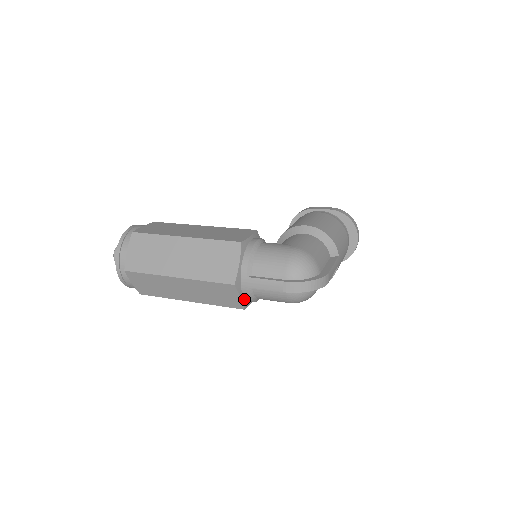
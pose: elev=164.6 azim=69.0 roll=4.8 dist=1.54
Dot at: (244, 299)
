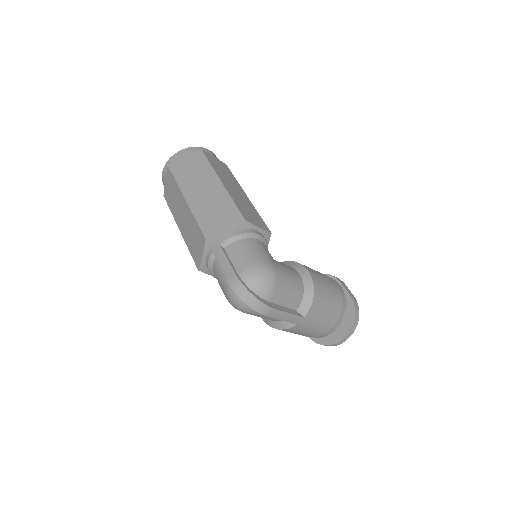
Dot at: (205, 261)
